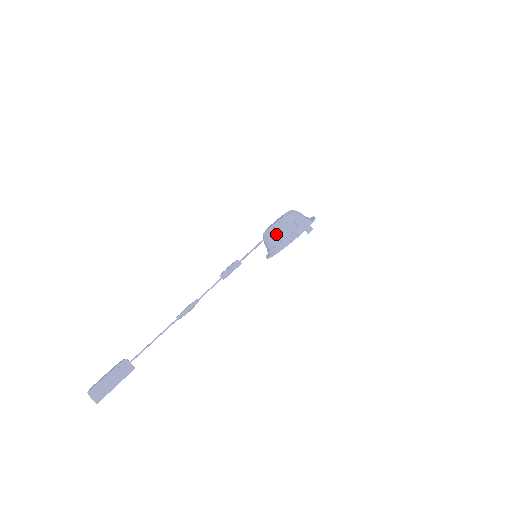
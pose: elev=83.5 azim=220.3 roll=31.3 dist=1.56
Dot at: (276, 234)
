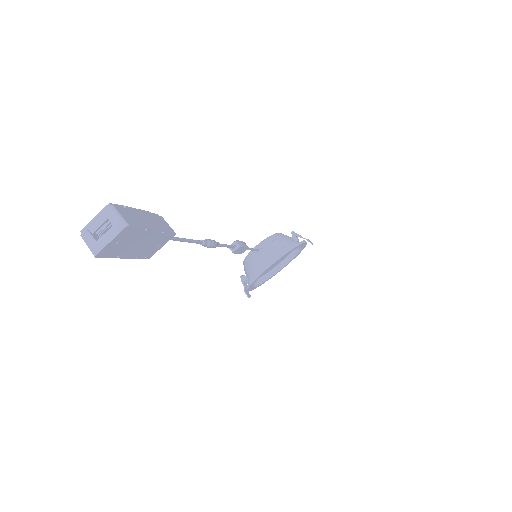
Dot at: (274, 241)
